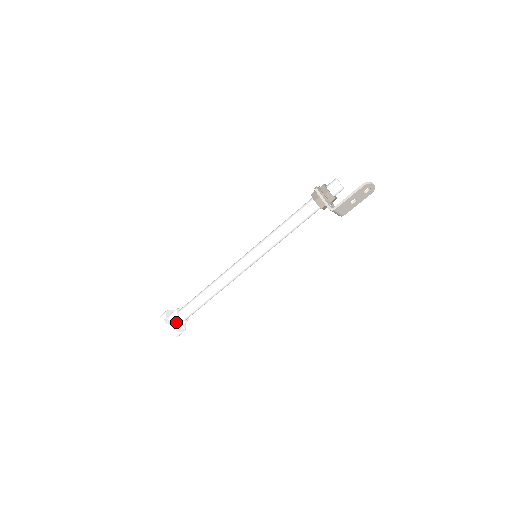
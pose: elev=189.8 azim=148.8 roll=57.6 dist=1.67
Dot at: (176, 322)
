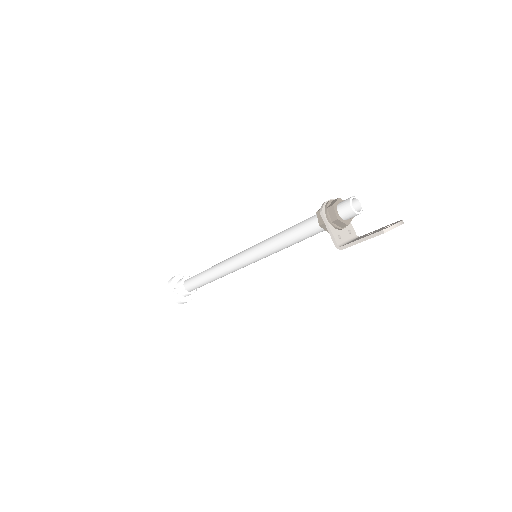
Dot at: (183, 294)
